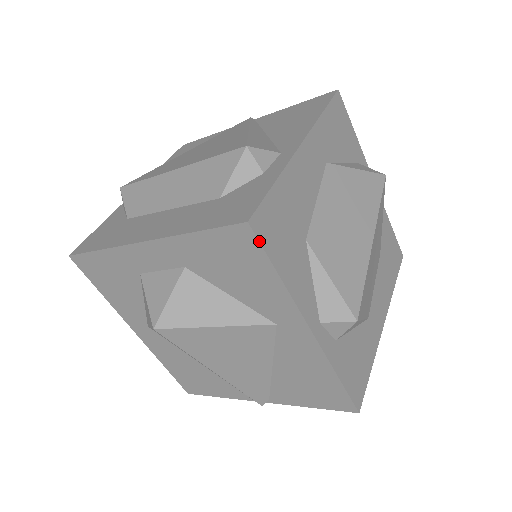
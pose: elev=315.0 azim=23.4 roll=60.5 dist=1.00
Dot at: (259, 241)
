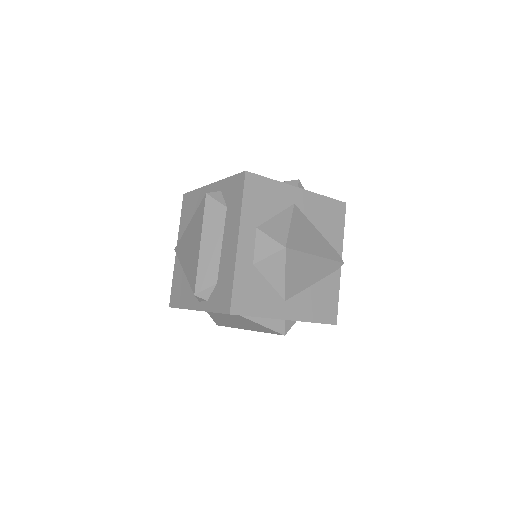
Dot at: (254, 174)
